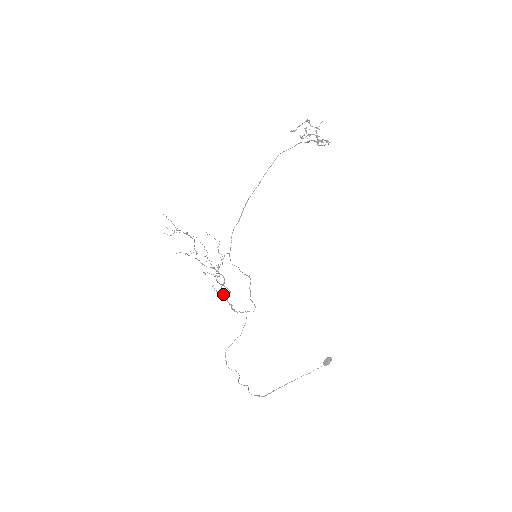
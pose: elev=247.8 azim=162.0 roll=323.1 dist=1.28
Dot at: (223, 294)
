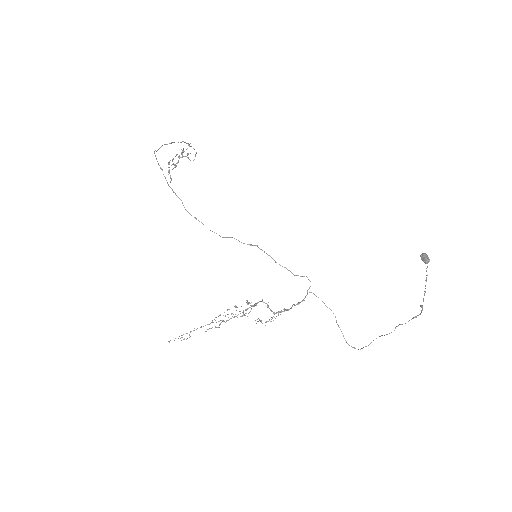
Dot at: (278, 312)
